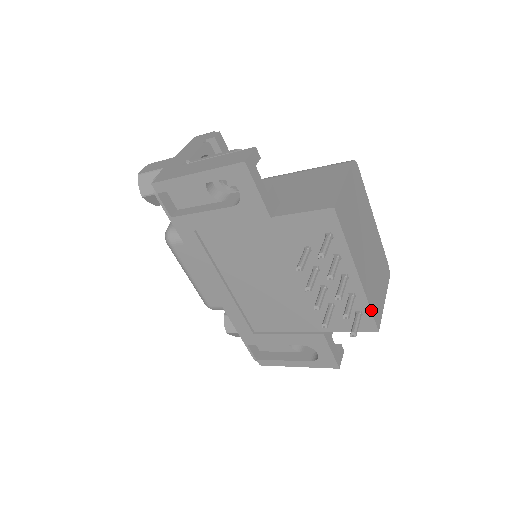
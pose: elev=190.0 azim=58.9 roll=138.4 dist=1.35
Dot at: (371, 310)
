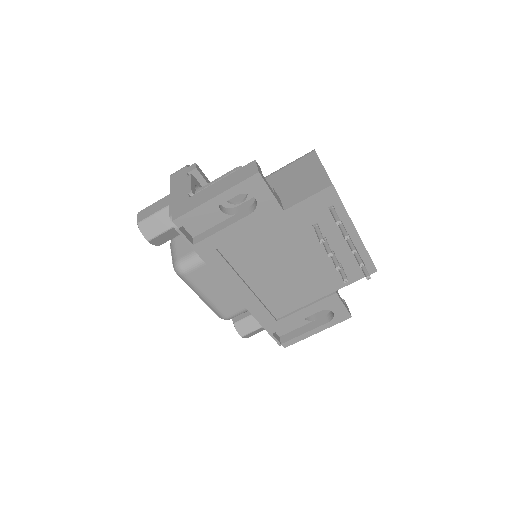
Dot at: (369, 256)
